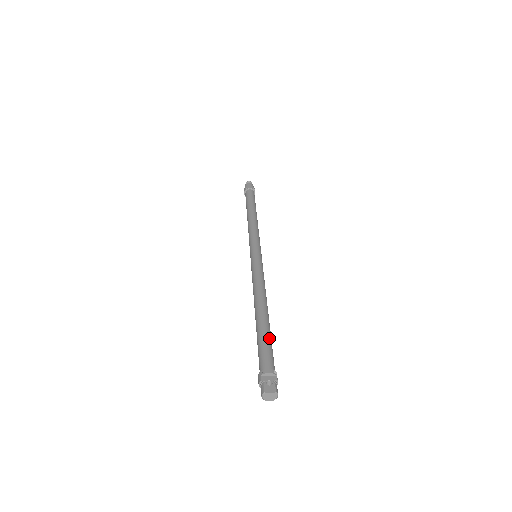
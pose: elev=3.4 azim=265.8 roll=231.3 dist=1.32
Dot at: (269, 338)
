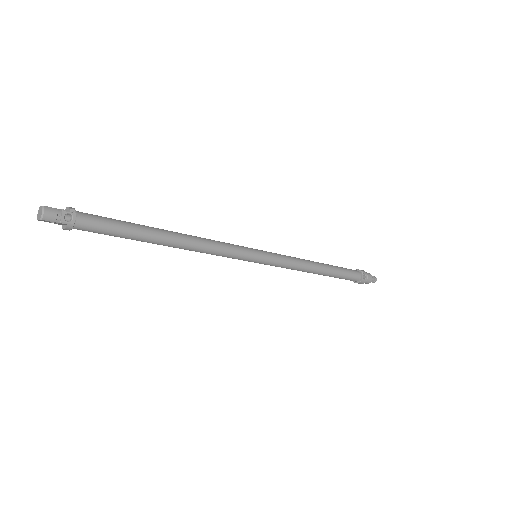
Dot at: (125, 222)
